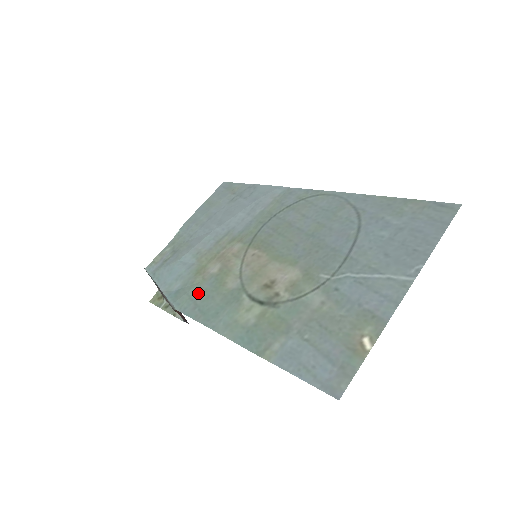
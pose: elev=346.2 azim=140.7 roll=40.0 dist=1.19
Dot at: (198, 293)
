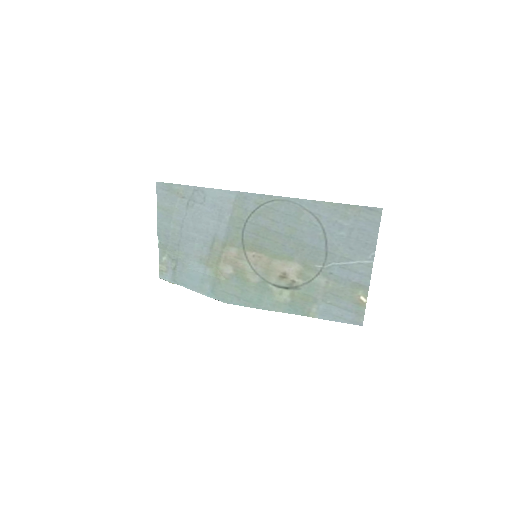
Dot at: (232, 290)
